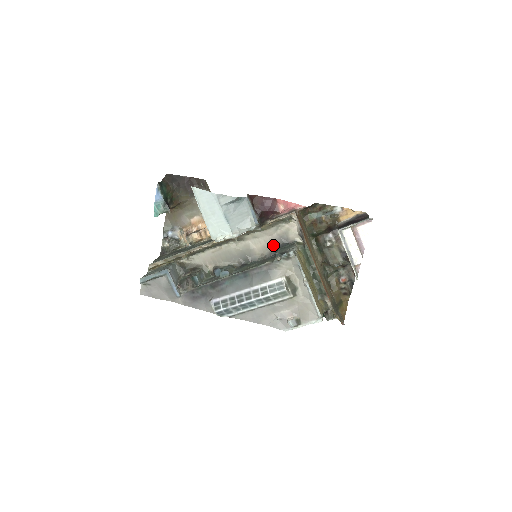
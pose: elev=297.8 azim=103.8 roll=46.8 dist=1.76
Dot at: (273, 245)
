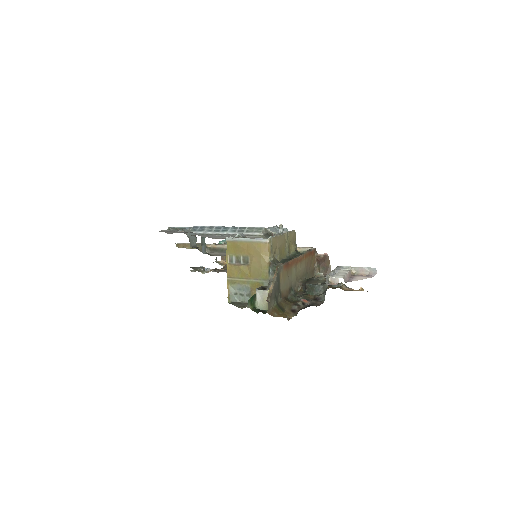
Dot at: occluded
